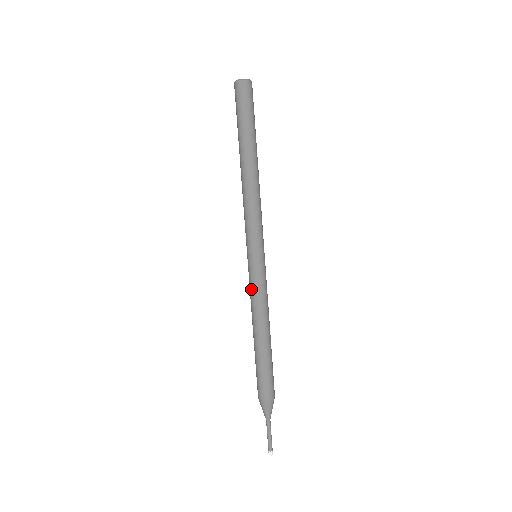
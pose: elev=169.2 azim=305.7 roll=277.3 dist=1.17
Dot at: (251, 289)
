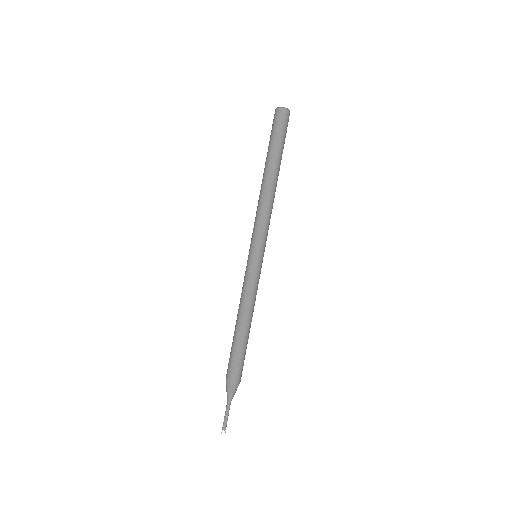
Dot at: (245, 283)
